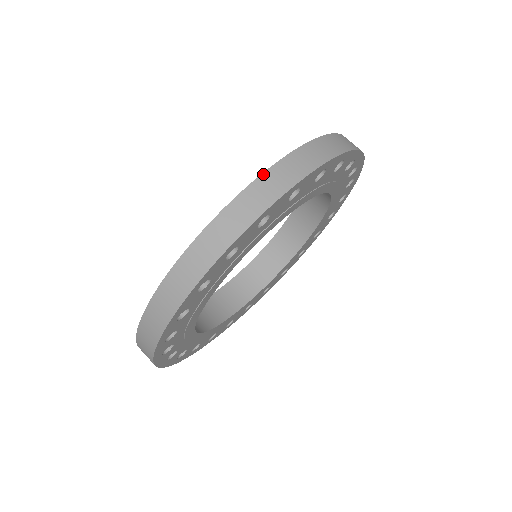
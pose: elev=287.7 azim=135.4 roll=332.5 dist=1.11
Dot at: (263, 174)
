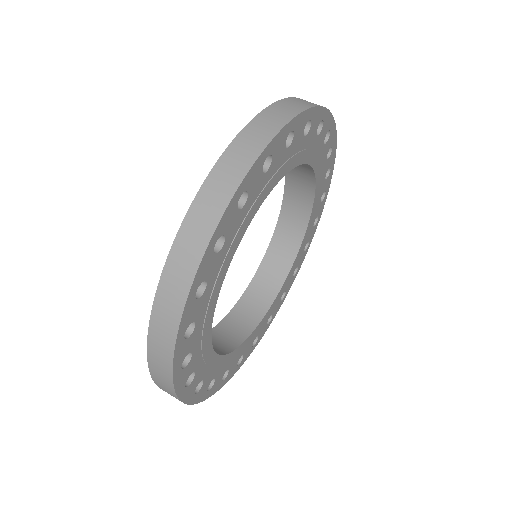
Dot at: (196, 197)
